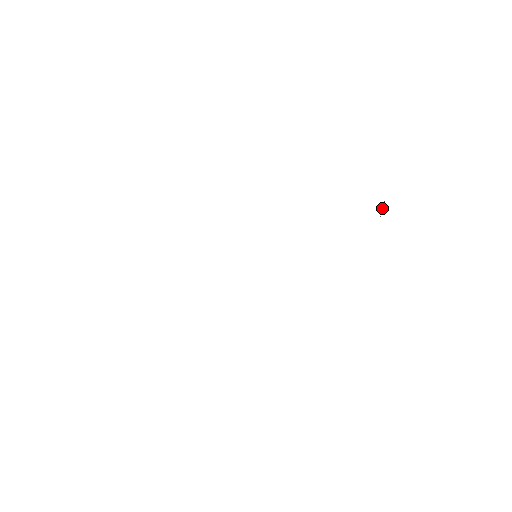
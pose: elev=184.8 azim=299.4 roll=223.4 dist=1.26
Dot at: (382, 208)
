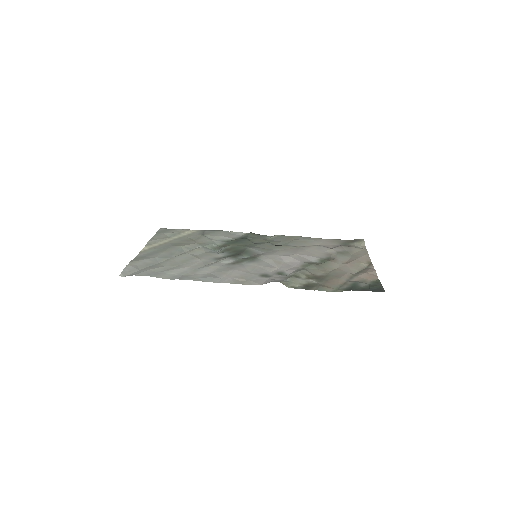
Dot at: (353, 286)
